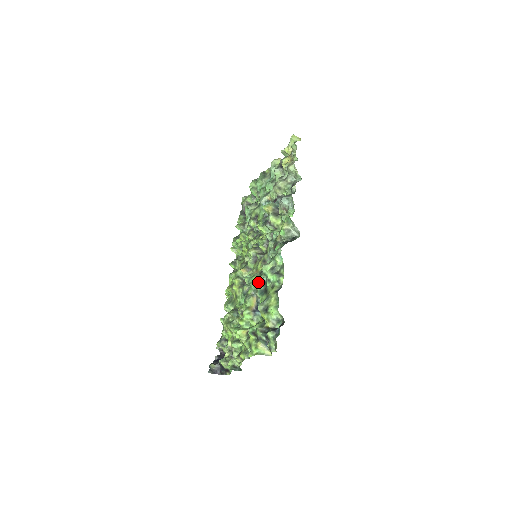
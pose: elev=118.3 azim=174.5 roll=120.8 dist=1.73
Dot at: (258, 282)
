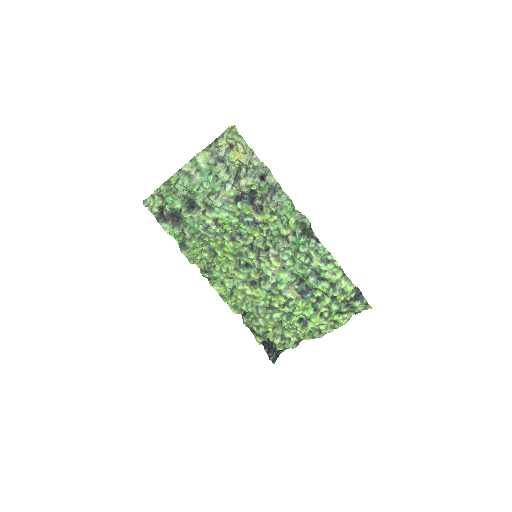
Dot at: (291, 276)
